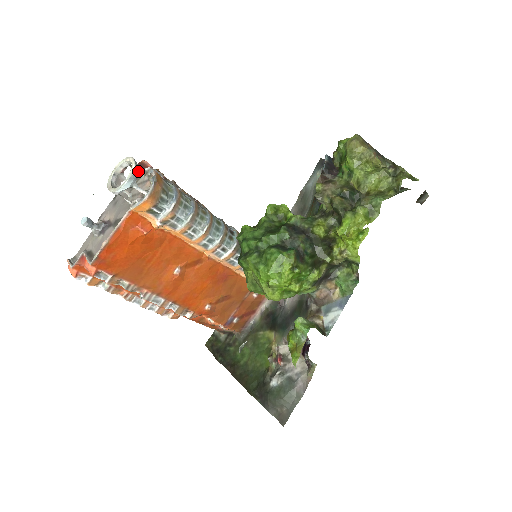
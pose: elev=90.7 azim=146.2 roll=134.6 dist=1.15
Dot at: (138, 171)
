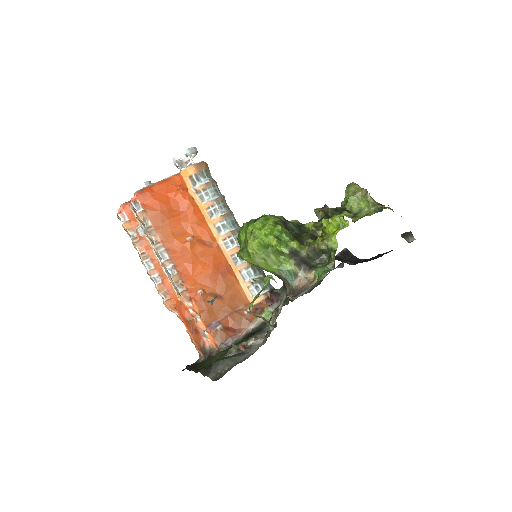
Dot at: (196, 153)
